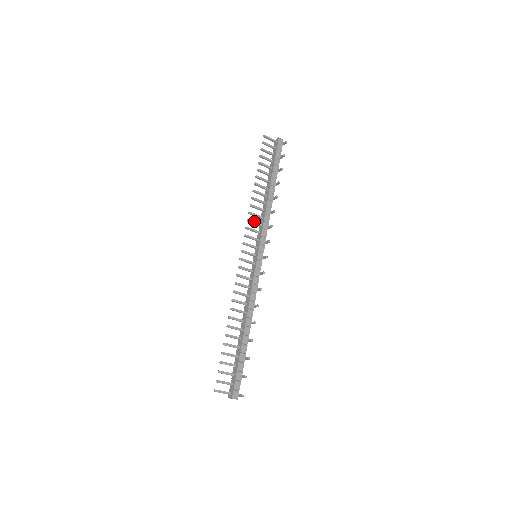
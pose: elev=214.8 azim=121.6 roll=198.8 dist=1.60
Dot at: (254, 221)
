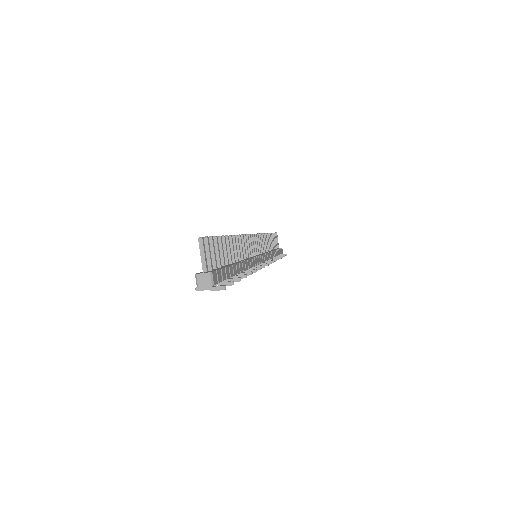
Dot at: occluded
